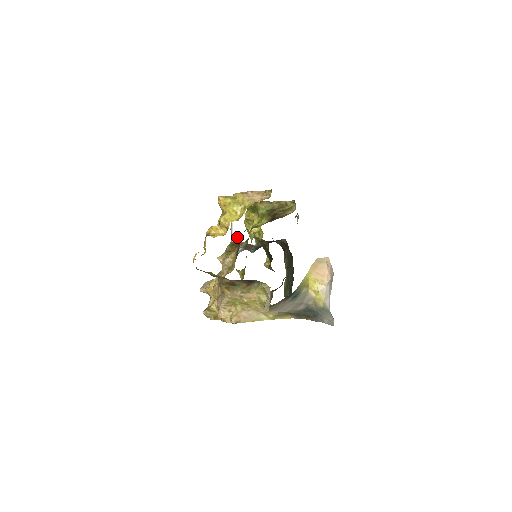
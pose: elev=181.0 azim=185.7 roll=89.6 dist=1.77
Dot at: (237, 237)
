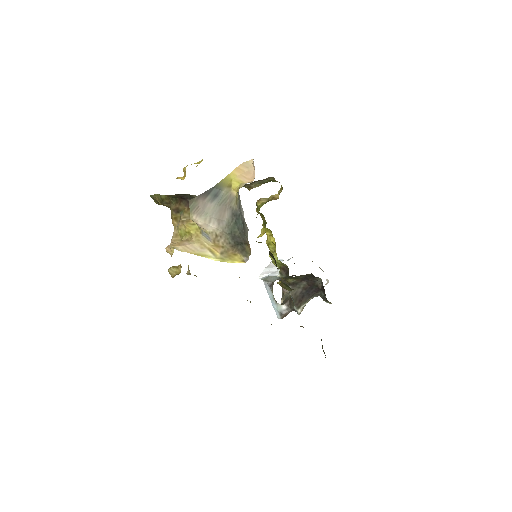
Dot at: (265, 273)
